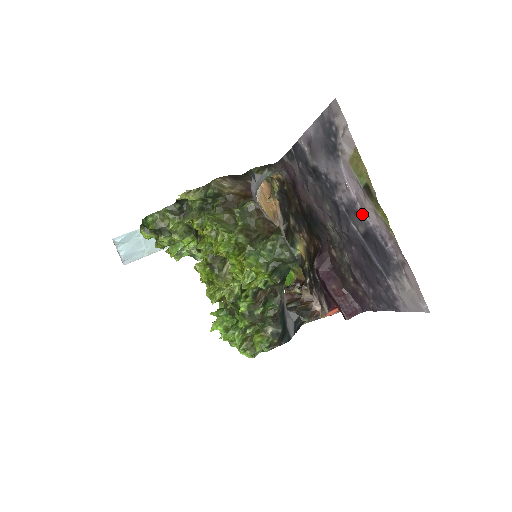
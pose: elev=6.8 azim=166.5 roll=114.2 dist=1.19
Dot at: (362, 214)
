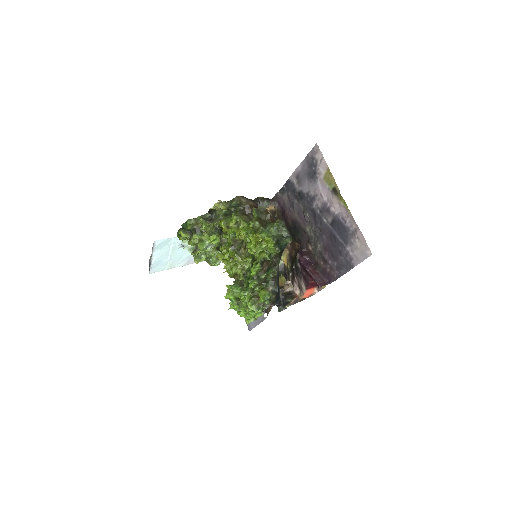
Dot at: (331, 209)
